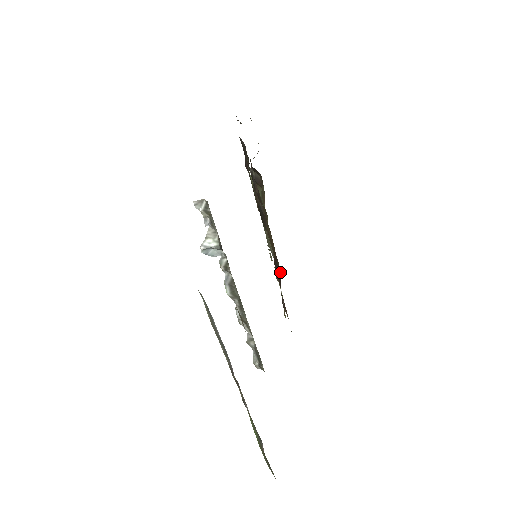
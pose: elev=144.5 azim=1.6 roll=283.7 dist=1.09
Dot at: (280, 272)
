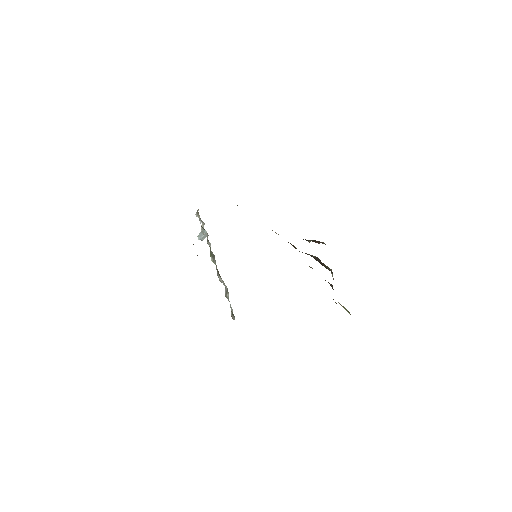
Dot at: occluded
